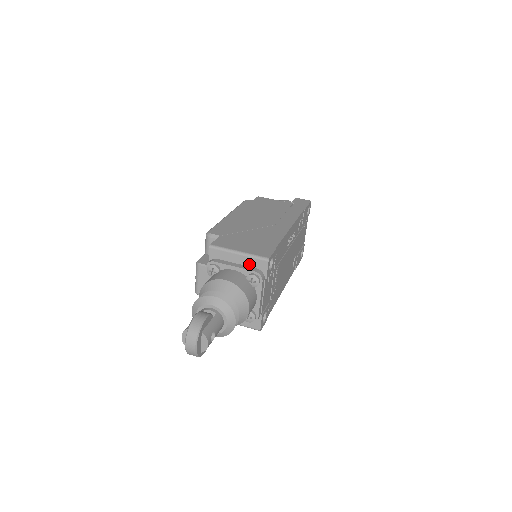
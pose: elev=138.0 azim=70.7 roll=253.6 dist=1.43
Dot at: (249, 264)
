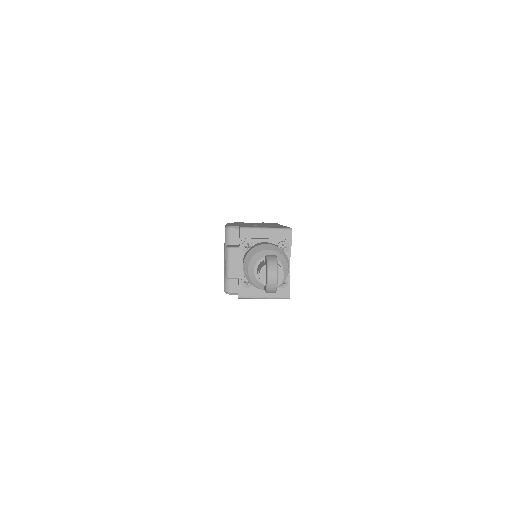
Dot at: (276, 236)
